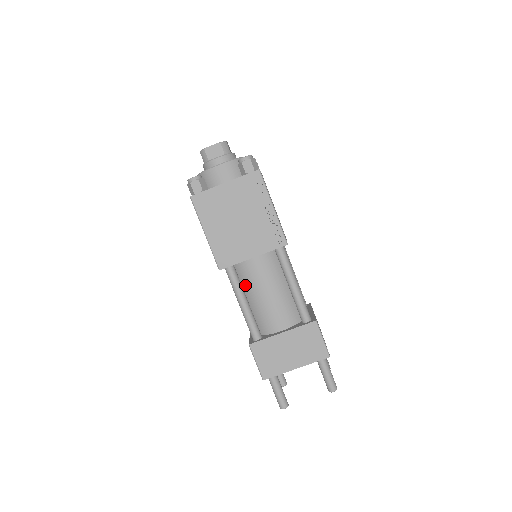
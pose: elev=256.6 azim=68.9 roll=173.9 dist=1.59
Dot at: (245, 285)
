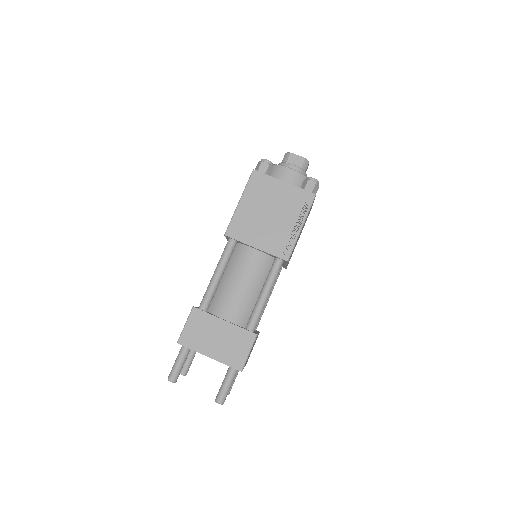
Dot at: (231, 264)
